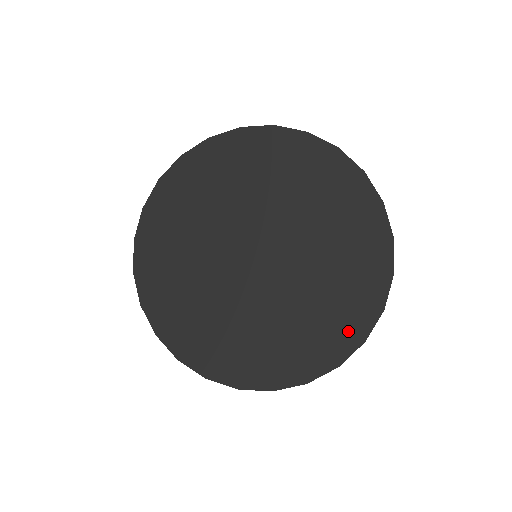
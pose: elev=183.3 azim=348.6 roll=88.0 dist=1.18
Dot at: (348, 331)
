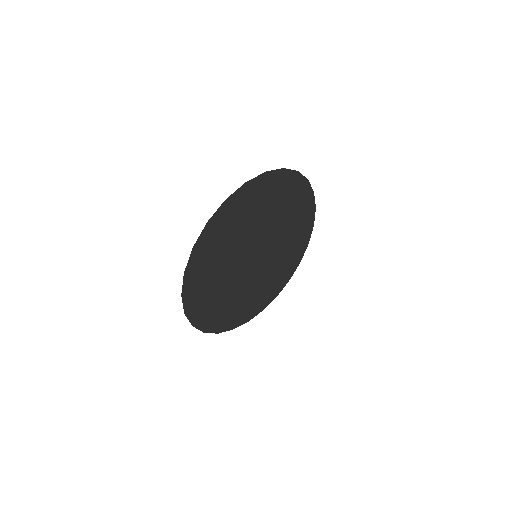
Dot at: (262, 304)
